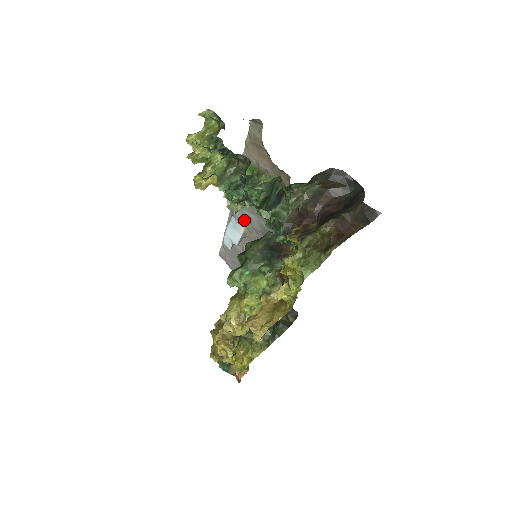
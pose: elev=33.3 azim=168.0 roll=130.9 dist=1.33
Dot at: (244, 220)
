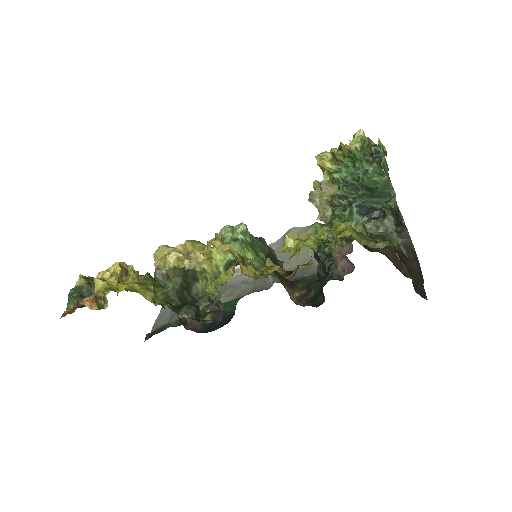
Dot at: occluded
